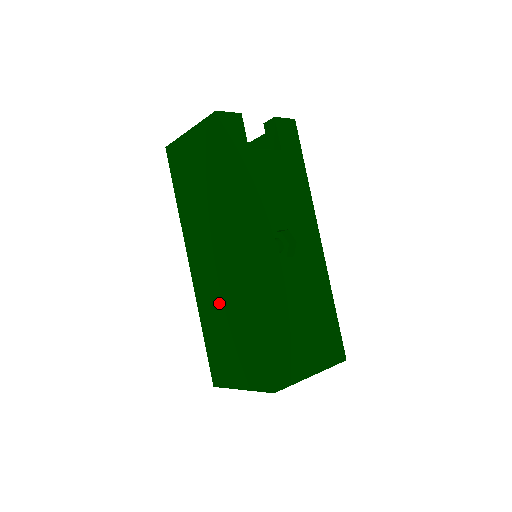
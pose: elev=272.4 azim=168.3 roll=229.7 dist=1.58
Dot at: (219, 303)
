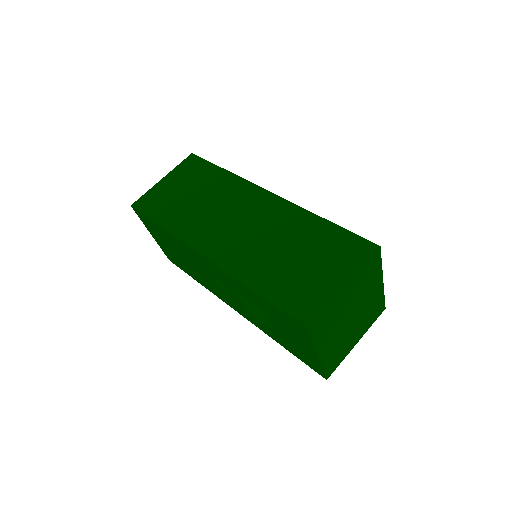
Dot at: (264, 247)
